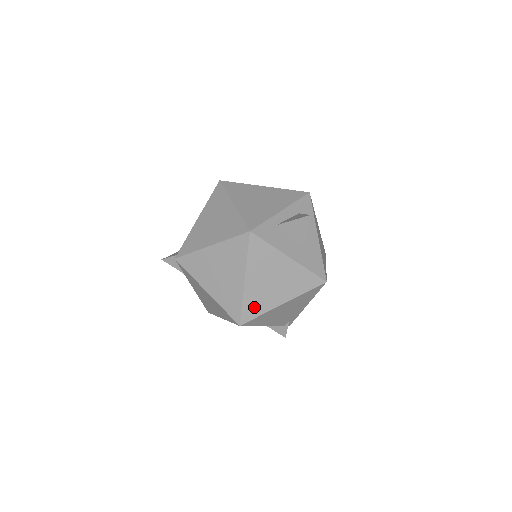
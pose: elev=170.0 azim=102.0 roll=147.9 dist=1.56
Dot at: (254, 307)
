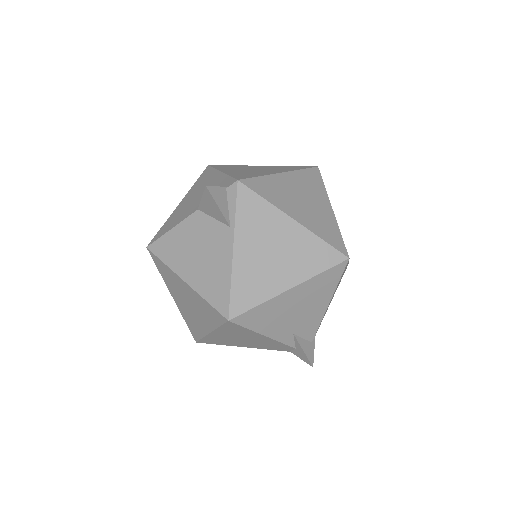
Dot at: occluded
